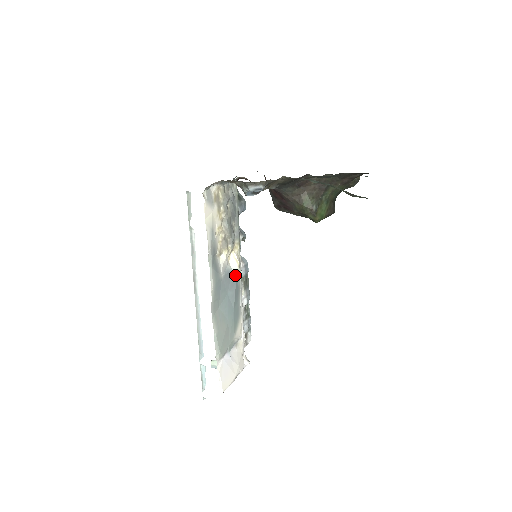
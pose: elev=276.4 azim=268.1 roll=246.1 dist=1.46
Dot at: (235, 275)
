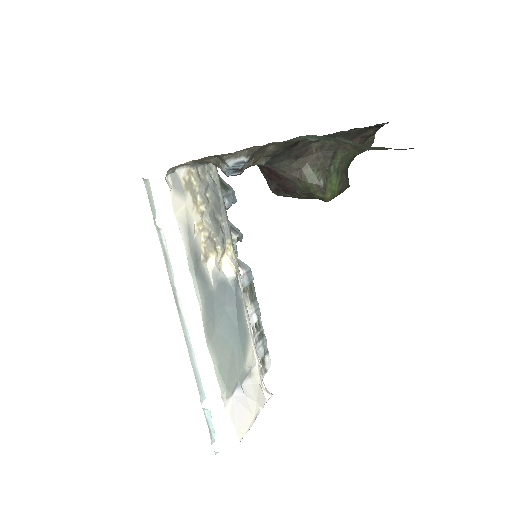
Dot at: (232, 284)
